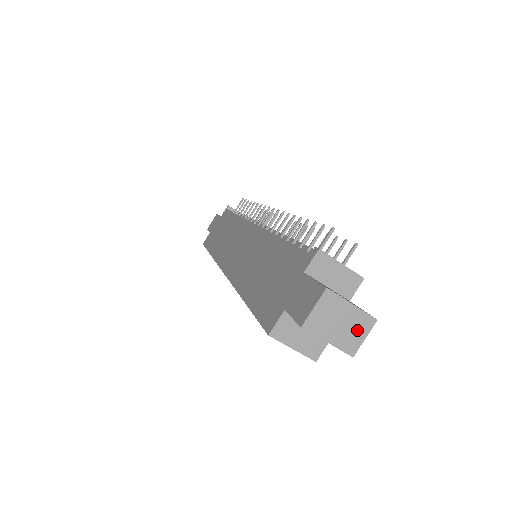
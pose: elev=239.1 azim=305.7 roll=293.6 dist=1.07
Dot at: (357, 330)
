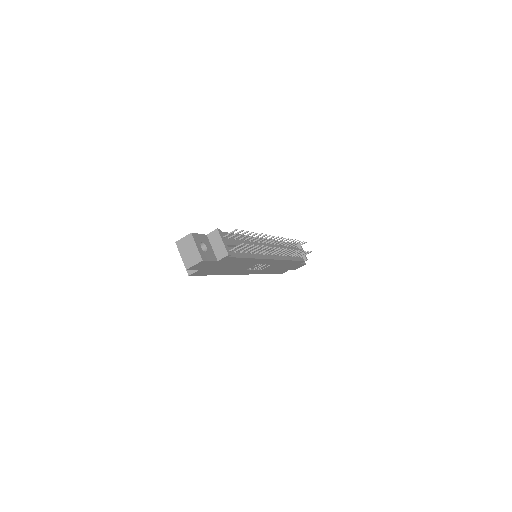
Dot at: (193, 259)
